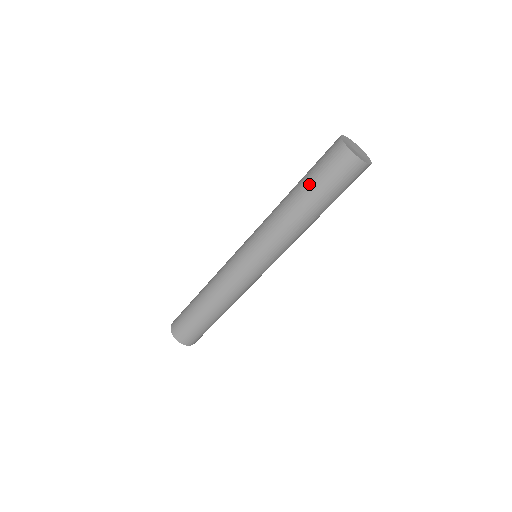
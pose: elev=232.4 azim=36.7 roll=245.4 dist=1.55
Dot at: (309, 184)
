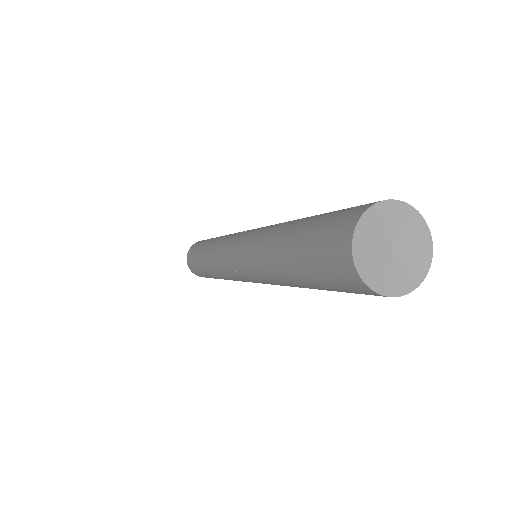
Dot at: (296, 242)
